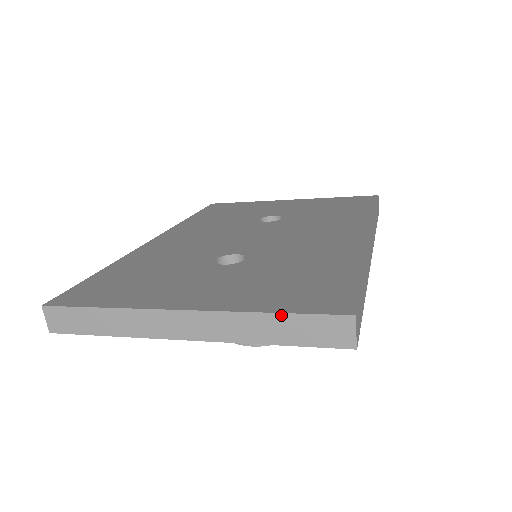
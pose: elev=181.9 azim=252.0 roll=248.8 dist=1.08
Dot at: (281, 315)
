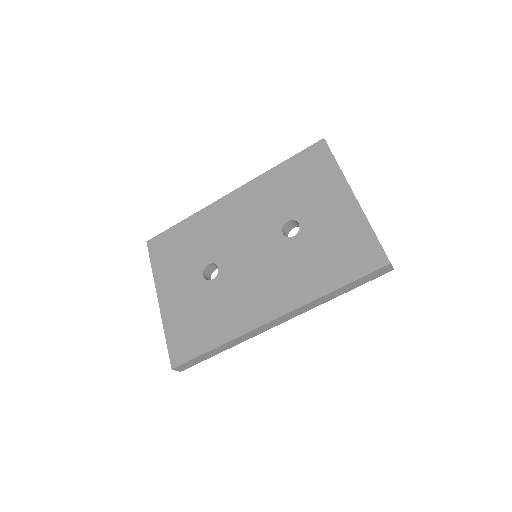
Dot at: (166, 341)
